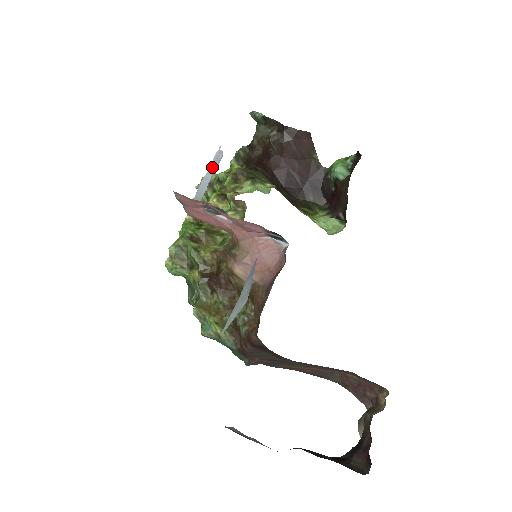
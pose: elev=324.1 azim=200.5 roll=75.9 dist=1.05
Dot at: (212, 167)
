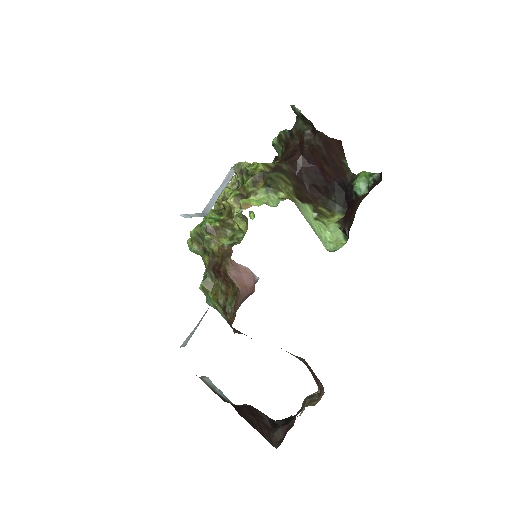
Dot at: (223, 184)
